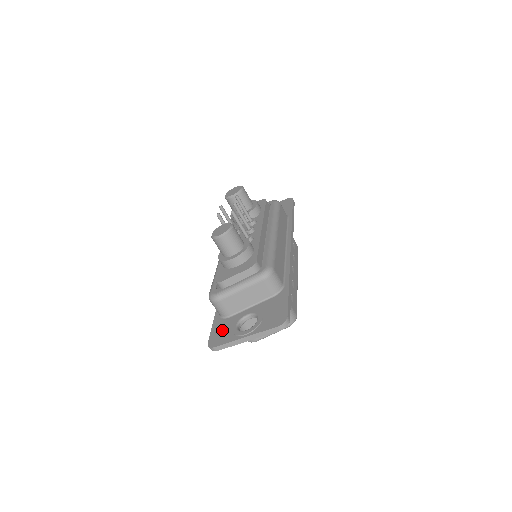
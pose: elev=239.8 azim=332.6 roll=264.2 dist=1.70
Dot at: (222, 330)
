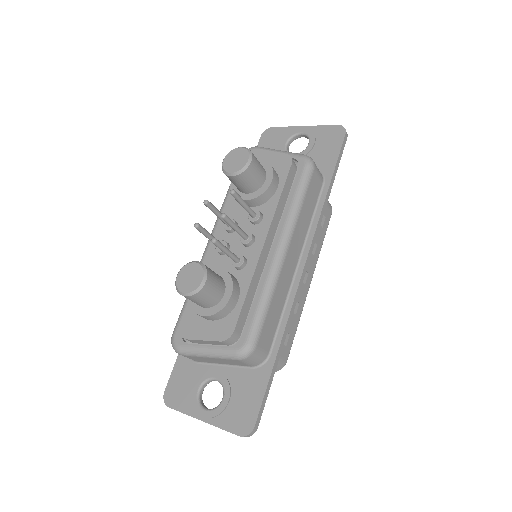
Dot at: (183, 382)
